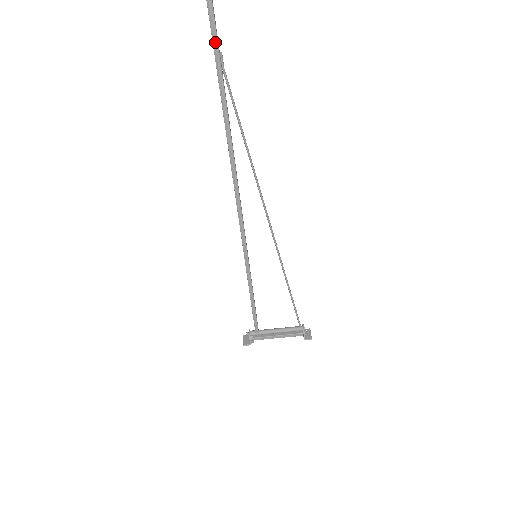
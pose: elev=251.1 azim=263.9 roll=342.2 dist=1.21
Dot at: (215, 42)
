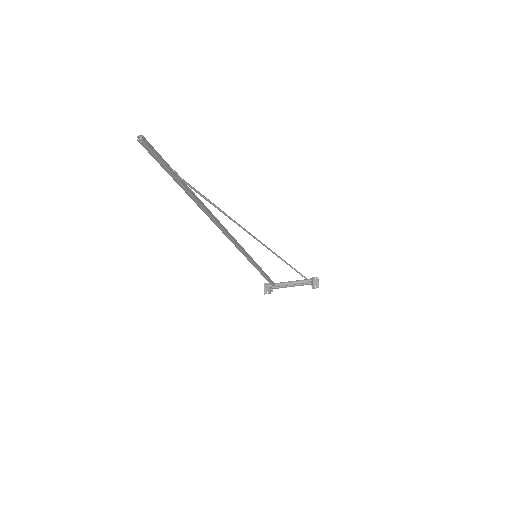
Dot at: (166, 169)
